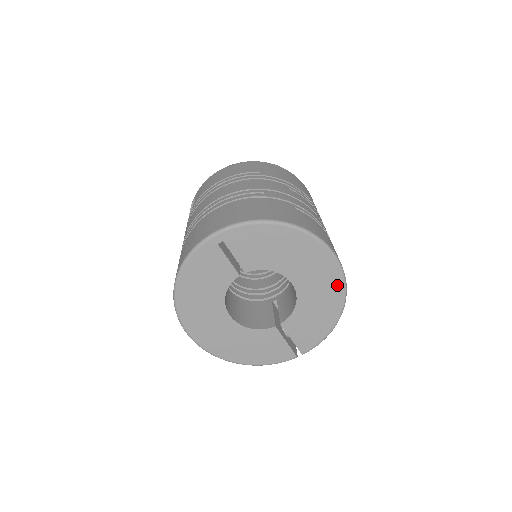
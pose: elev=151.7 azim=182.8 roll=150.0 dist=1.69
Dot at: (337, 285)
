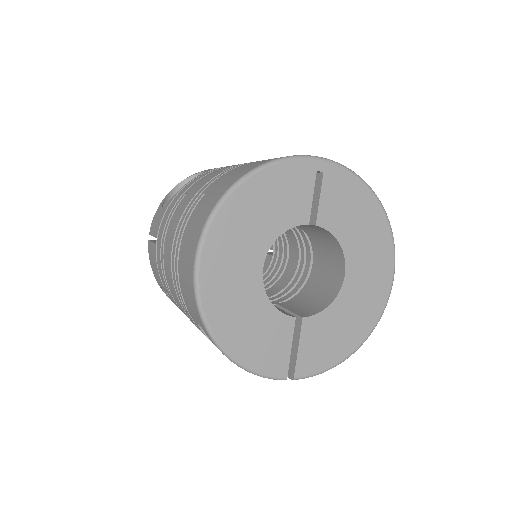
Dot at: (378, 306)
